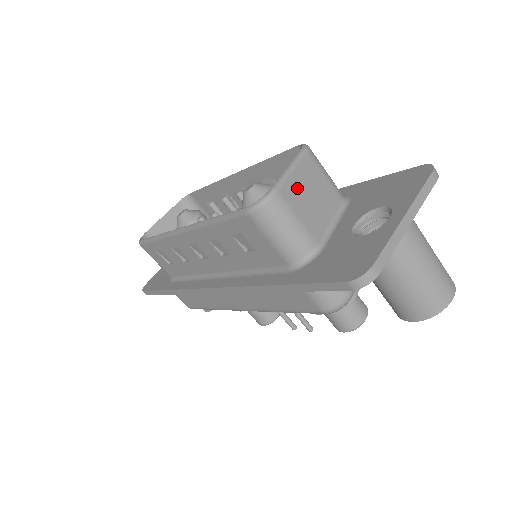
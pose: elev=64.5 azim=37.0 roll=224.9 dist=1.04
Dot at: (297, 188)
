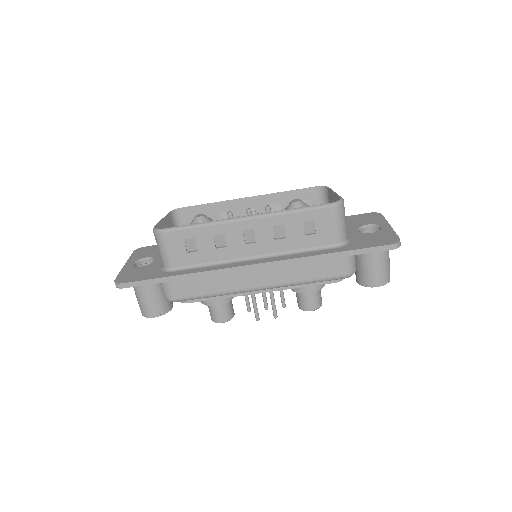
Dot at: occluded
